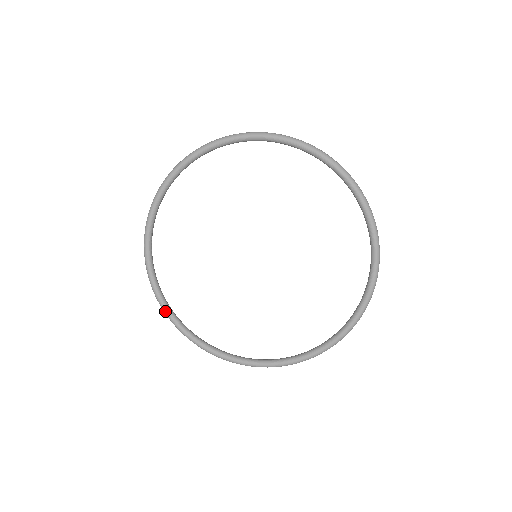
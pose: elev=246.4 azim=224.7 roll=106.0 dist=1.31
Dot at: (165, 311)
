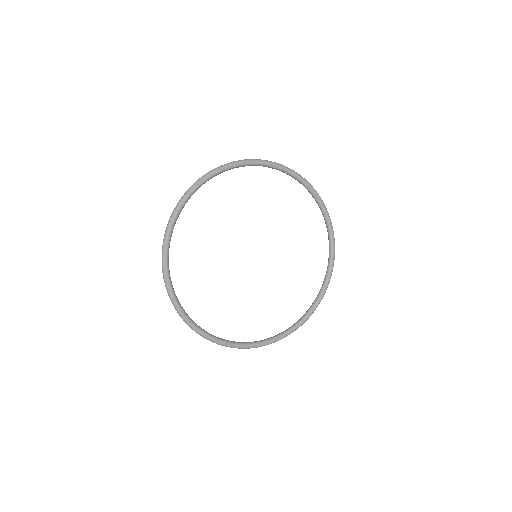
Dot at: (198, 330)
